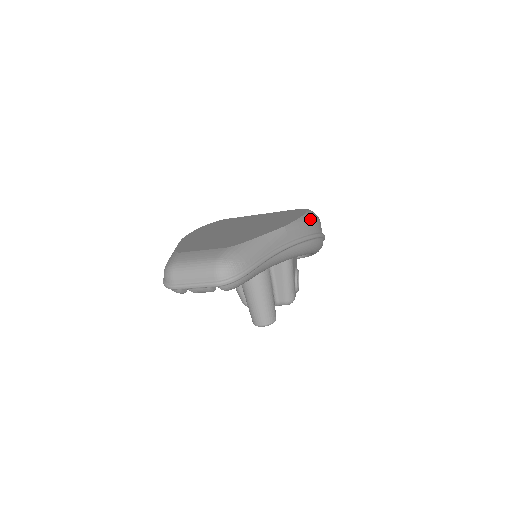
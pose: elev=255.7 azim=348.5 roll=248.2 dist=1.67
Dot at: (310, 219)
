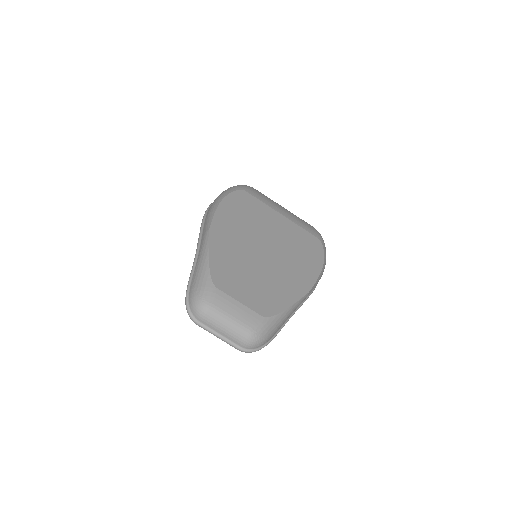
Dot at: occluded
